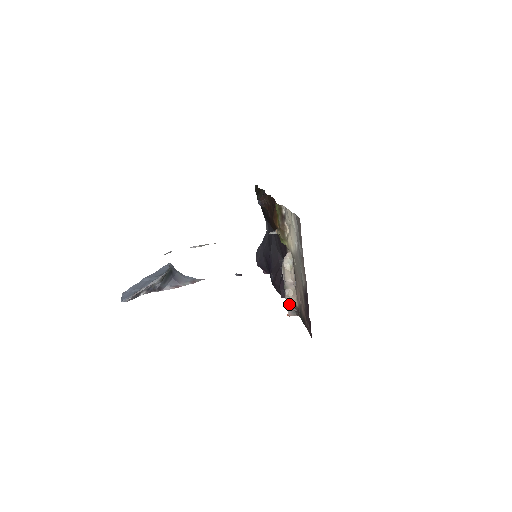
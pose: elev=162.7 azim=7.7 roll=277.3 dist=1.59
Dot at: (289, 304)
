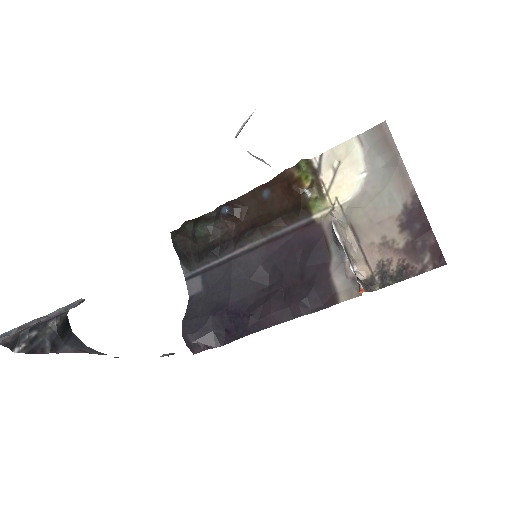
Dot at: (356, 276)
